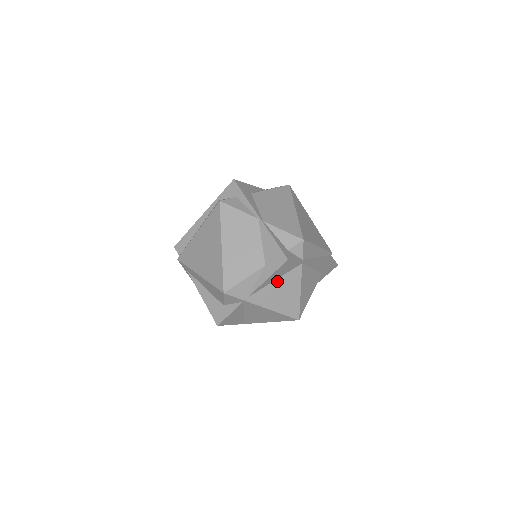
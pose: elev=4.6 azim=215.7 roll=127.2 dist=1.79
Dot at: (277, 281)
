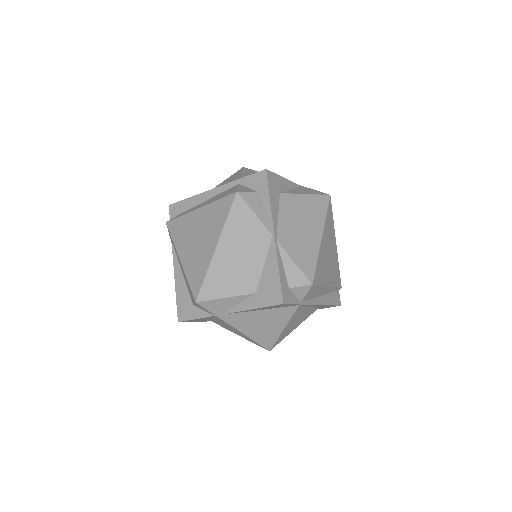
Dot at: (262, 311)
